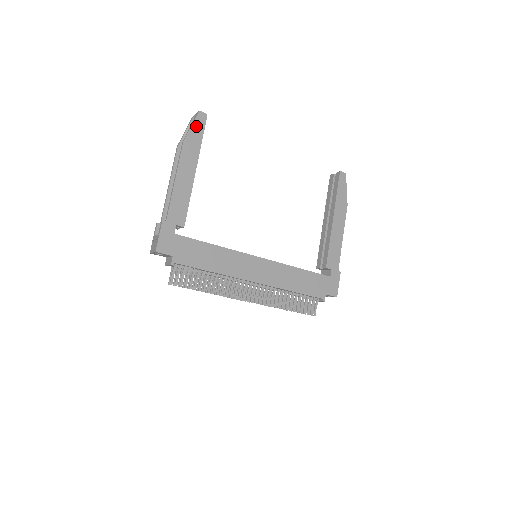
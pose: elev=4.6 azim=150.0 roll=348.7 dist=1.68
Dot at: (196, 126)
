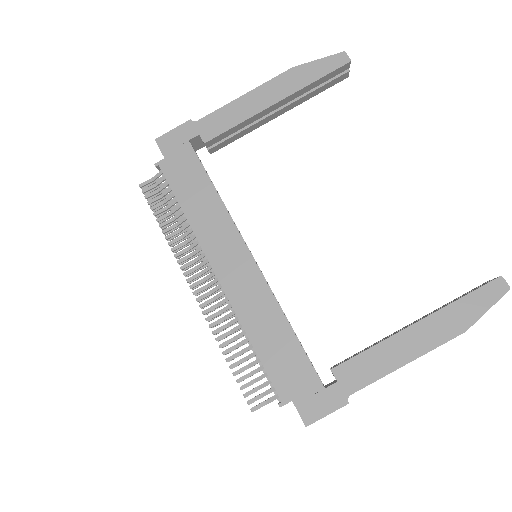
Dot at: (324, 63)
